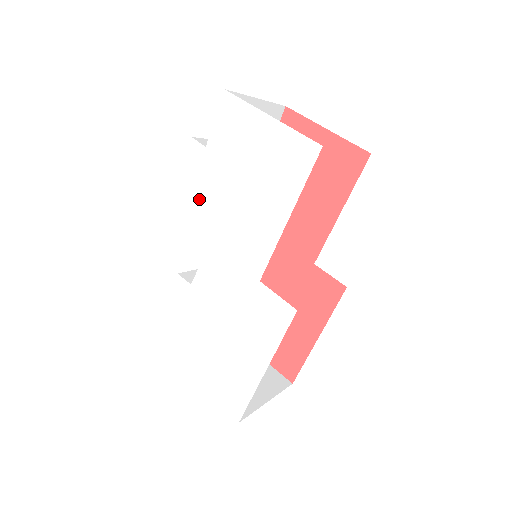
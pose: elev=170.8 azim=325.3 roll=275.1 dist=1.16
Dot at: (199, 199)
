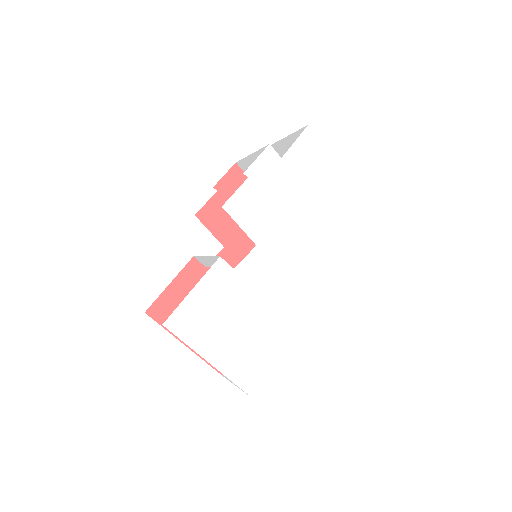
Dot at: (264, 196)
